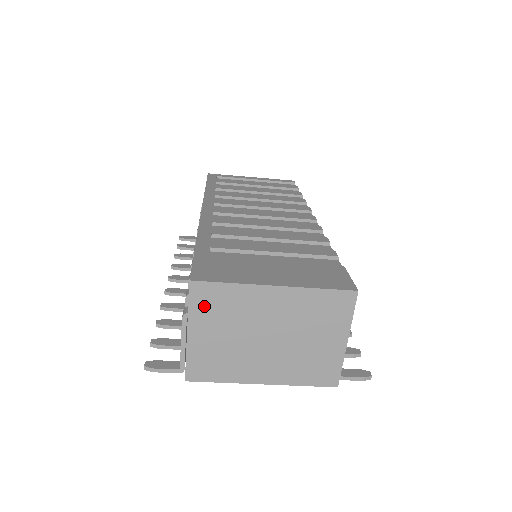
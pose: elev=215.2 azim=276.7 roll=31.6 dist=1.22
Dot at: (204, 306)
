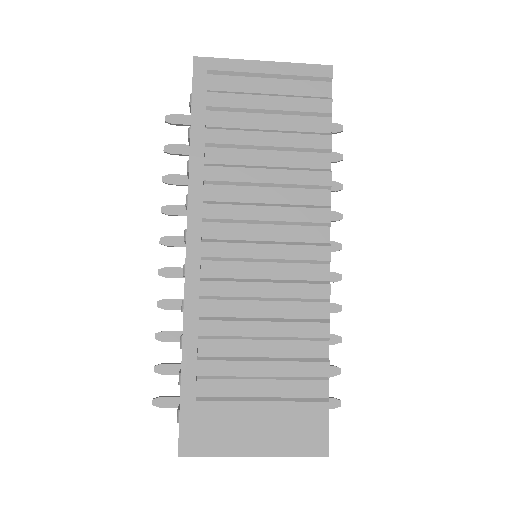
Dot at: occluded
